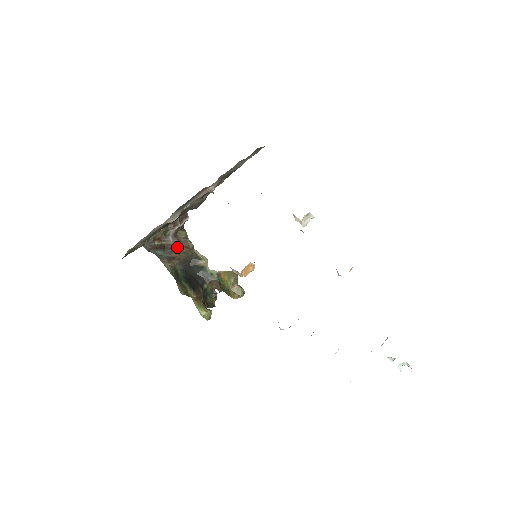
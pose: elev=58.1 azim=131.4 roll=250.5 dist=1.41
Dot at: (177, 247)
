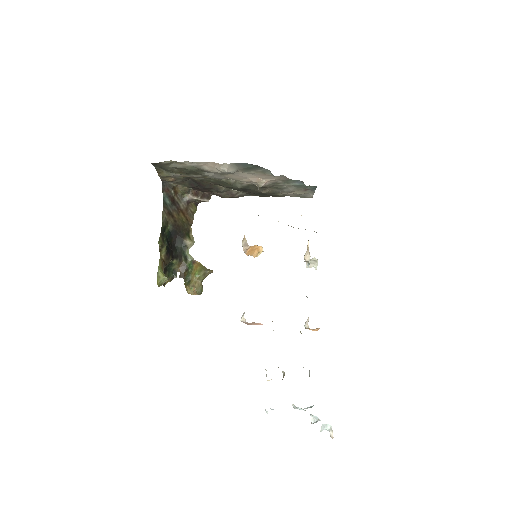
Dot at: (181, 212)
